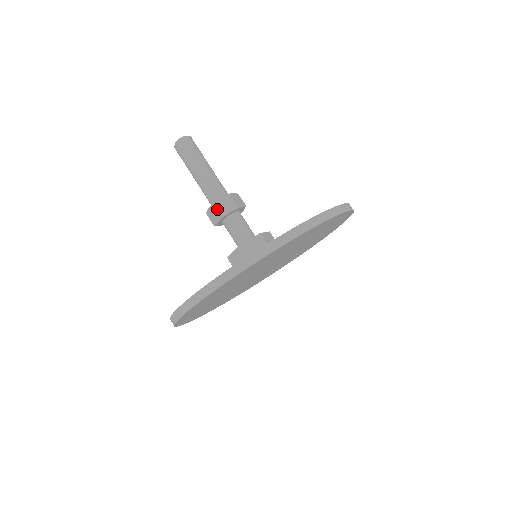
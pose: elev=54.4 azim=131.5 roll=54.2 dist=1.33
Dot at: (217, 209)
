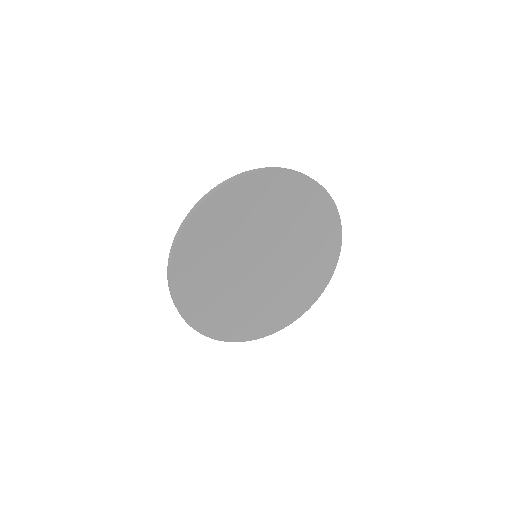
Dot at: occluded
